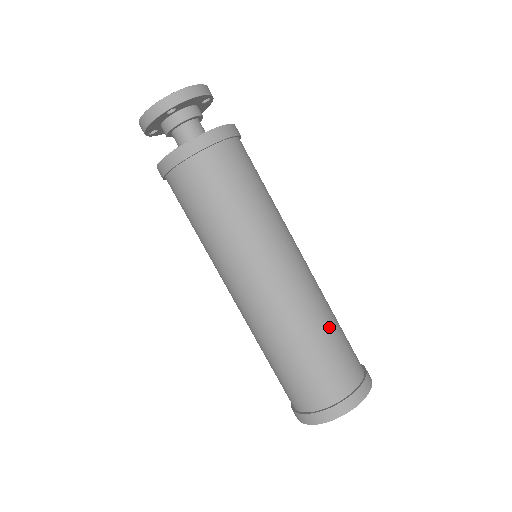
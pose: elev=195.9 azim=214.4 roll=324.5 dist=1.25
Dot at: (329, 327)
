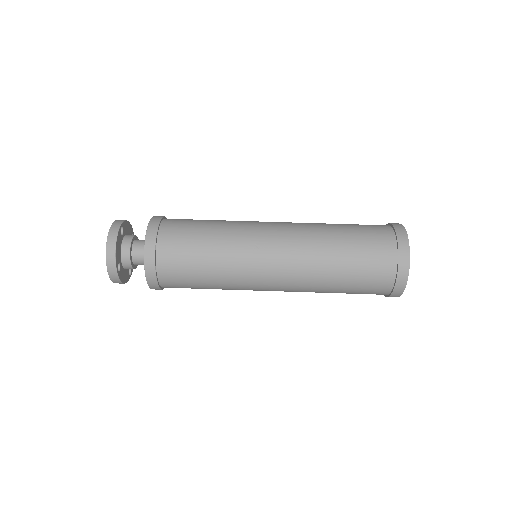
Dot at: (339, 248)
